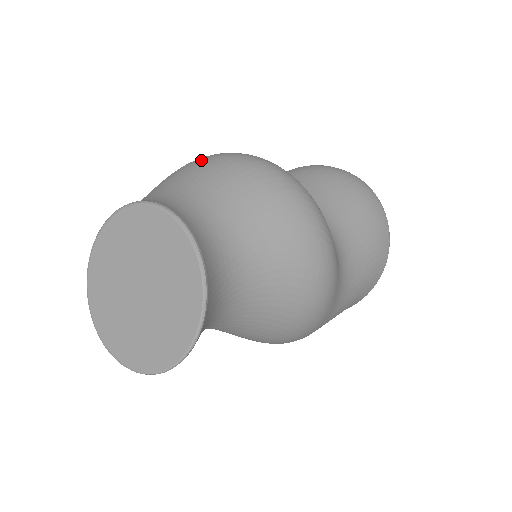
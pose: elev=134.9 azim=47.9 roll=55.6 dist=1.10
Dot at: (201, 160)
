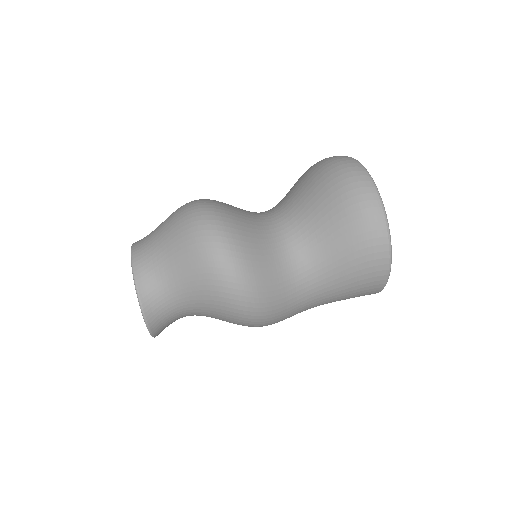
Dot at: (184, 222)
